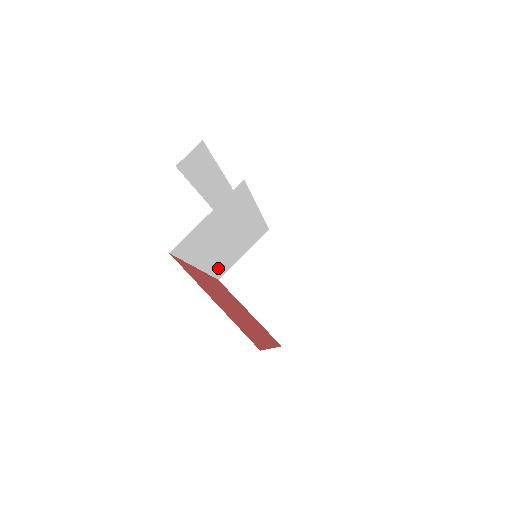
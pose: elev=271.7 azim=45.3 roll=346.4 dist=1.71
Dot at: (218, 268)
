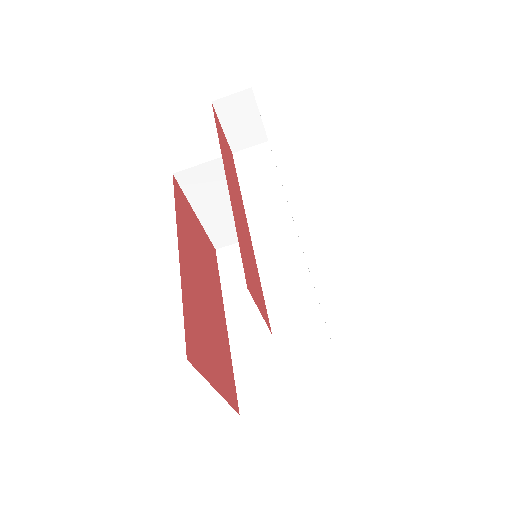
Dot at: occluded
